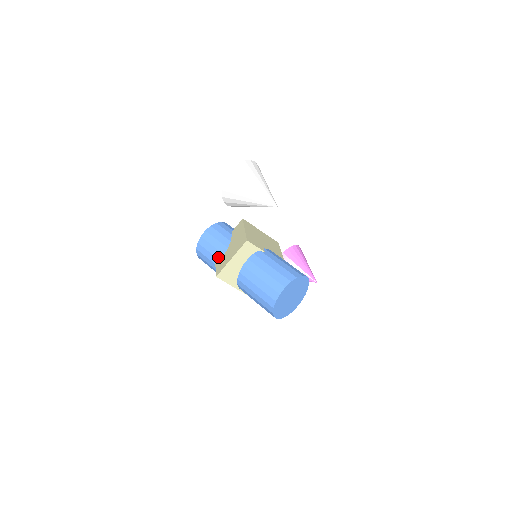
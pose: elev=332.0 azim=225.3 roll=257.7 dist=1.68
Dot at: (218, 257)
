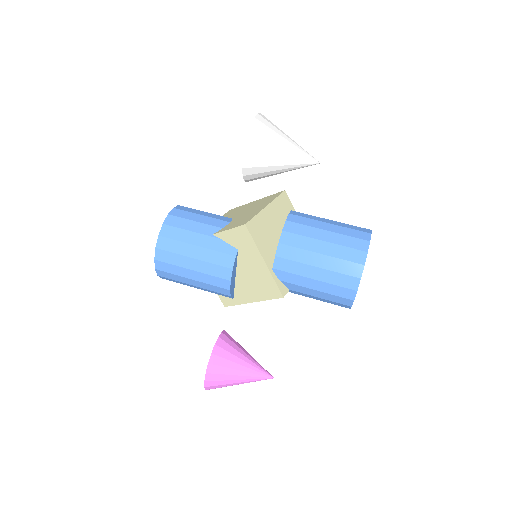
Dot at: (219, 225)
